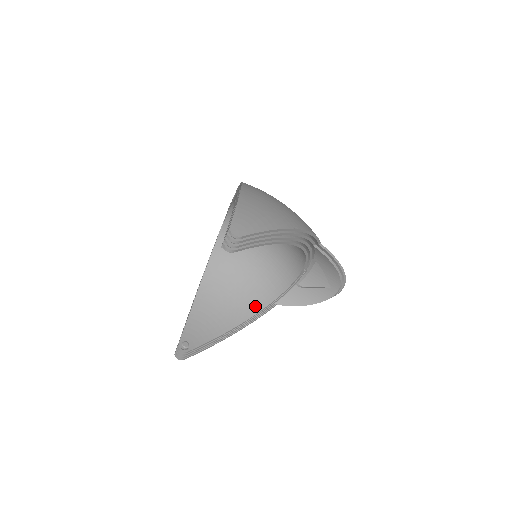
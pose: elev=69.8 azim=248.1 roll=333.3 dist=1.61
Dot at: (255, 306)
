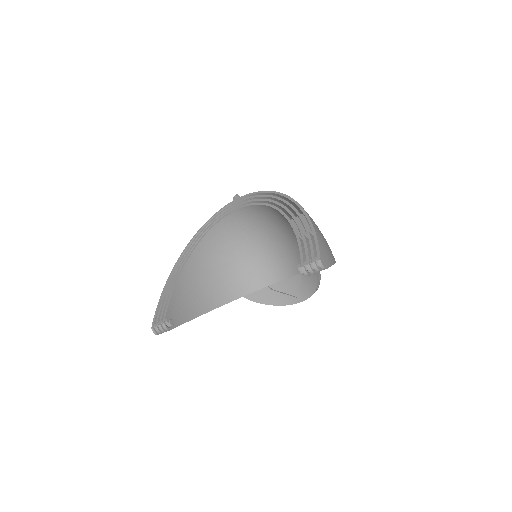
Dot at: (228, 295)
